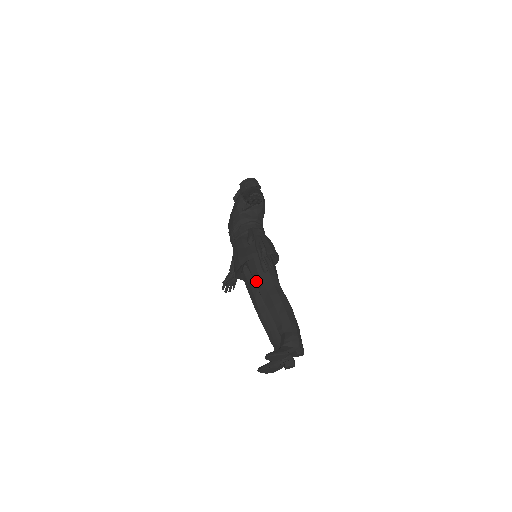
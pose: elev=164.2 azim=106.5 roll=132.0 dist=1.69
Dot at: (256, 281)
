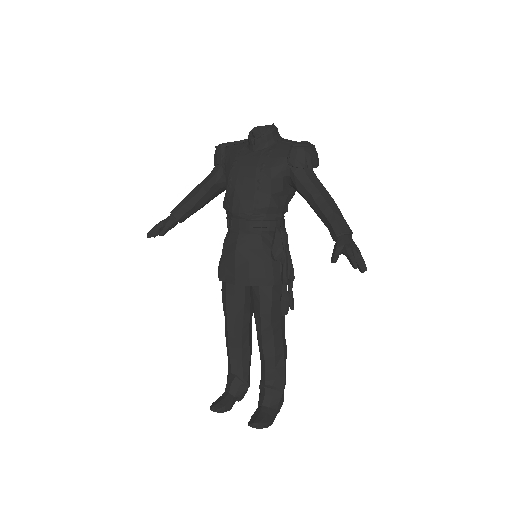
Dot at: (263, 316)
